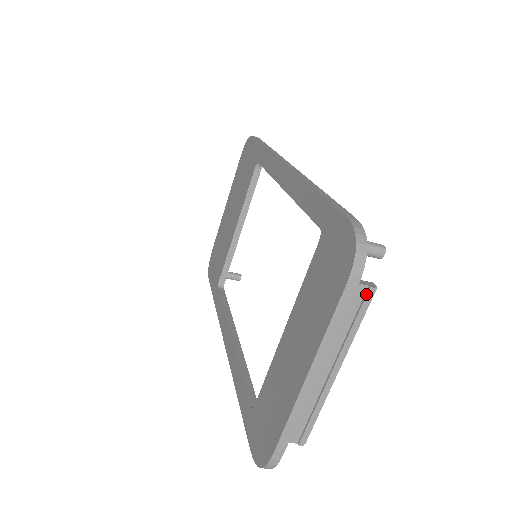
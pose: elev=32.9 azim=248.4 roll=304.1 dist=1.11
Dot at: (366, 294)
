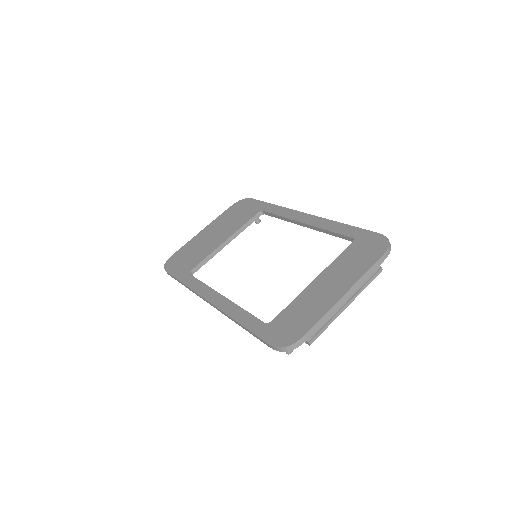
Dot at: (379, 270)
